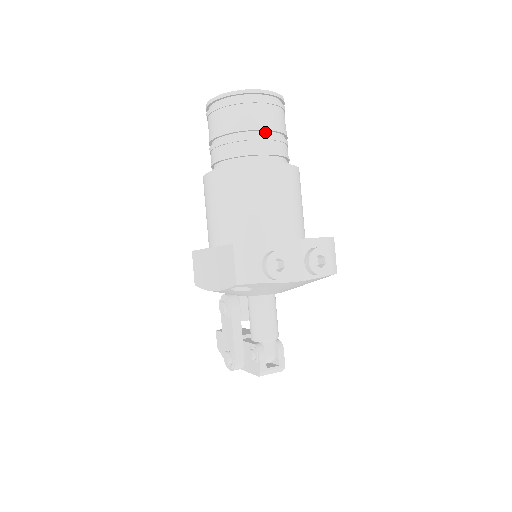
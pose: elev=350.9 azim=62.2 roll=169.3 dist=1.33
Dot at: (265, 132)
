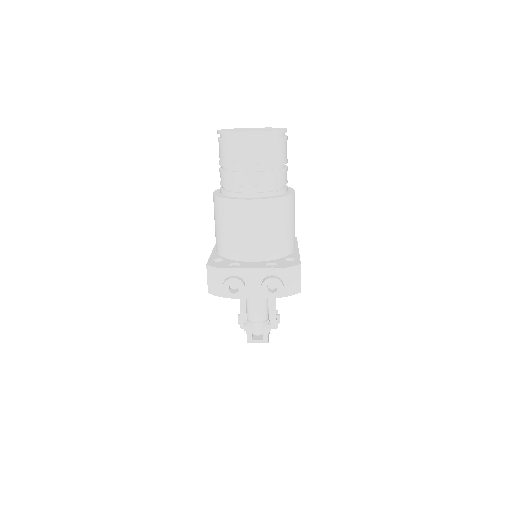
Dot at: (251, 168)
